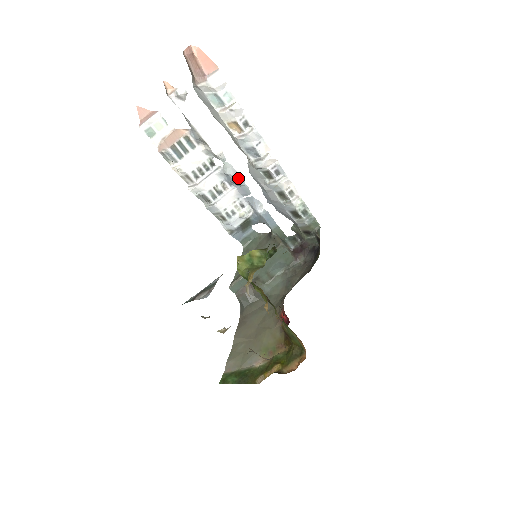
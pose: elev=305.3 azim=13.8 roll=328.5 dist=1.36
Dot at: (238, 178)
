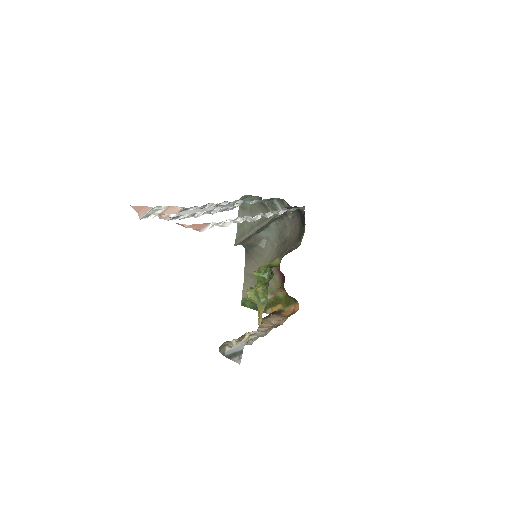
Dot at: (231, 205)
